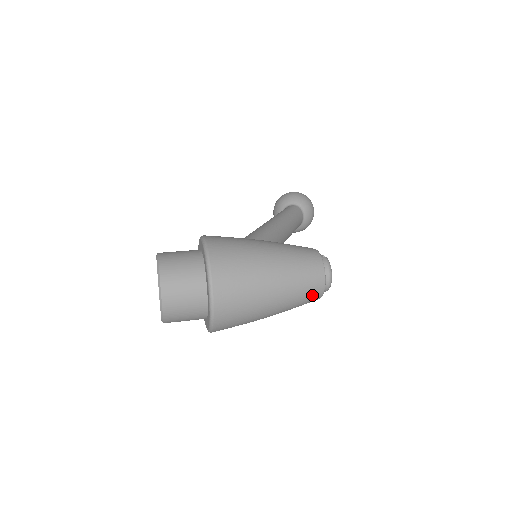
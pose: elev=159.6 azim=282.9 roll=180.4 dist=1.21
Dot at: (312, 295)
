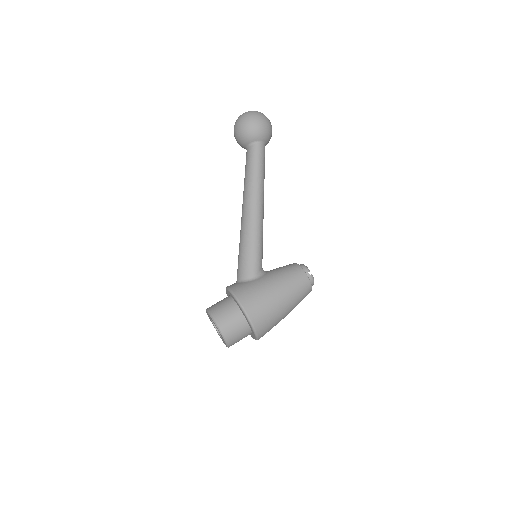
Dot at: occluded
